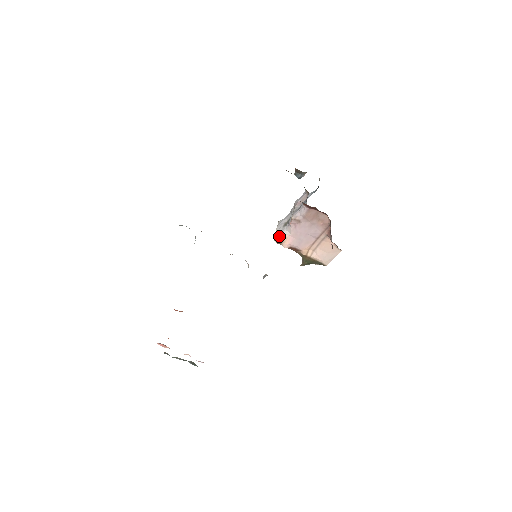
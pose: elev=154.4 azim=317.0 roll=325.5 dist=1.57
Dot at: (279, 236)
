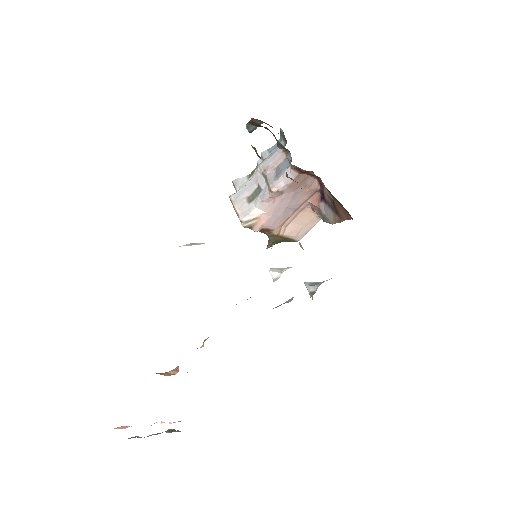
Dot at: (248, 217)
